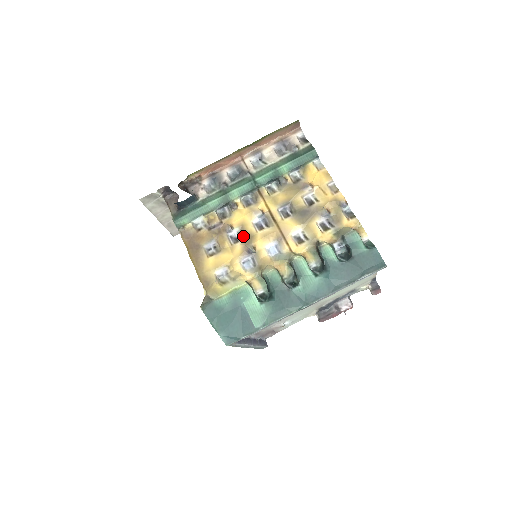
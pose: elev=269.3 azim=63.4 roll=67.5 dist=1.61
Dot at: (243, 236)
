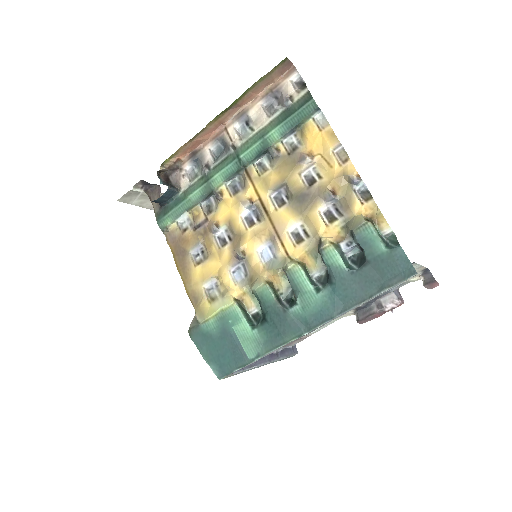
Dot at: (232, 236)
